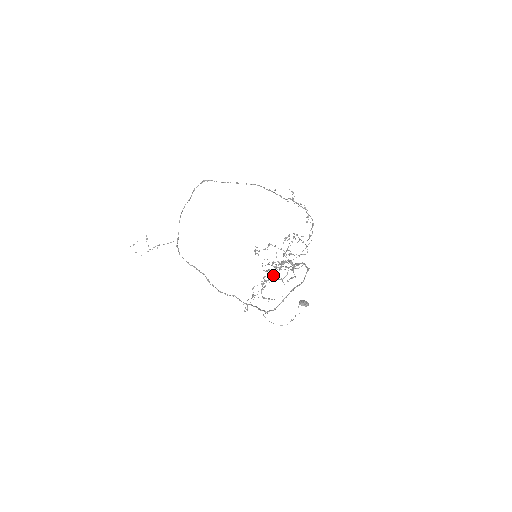
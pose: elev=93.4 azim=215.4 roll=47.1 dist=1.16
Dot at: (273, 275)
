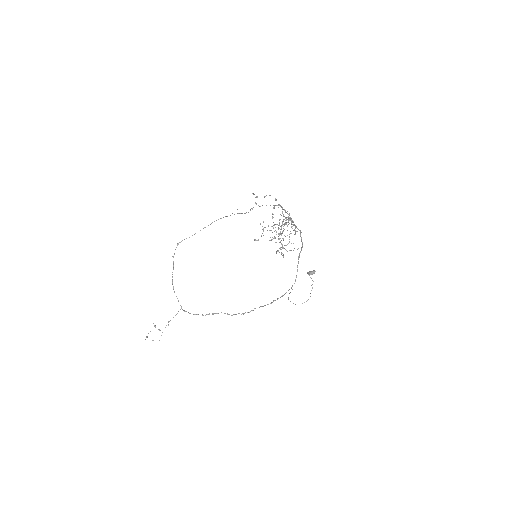
Dot at: occluded
